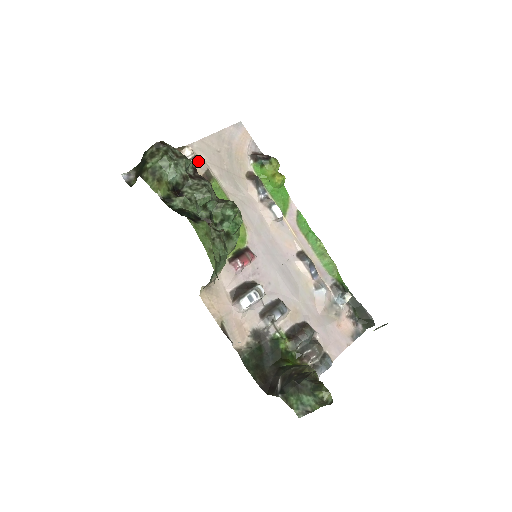
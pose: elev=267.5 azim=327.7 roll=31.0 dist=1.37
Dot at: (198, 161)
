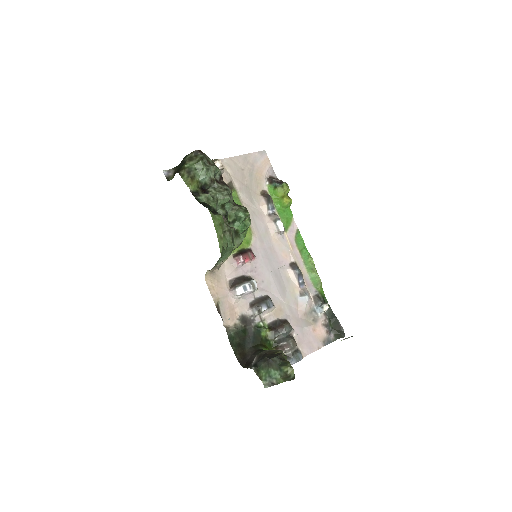
Dot at: (225, 173)
